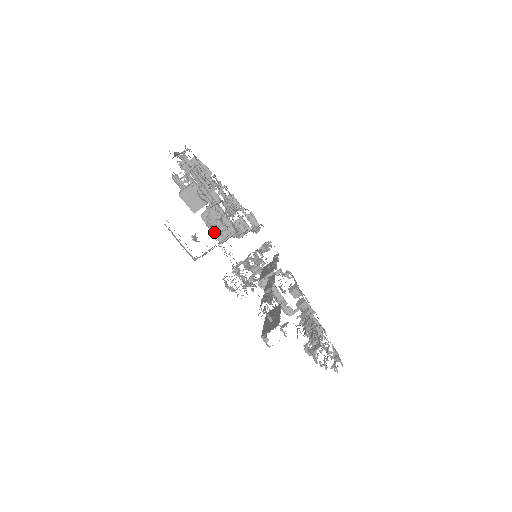
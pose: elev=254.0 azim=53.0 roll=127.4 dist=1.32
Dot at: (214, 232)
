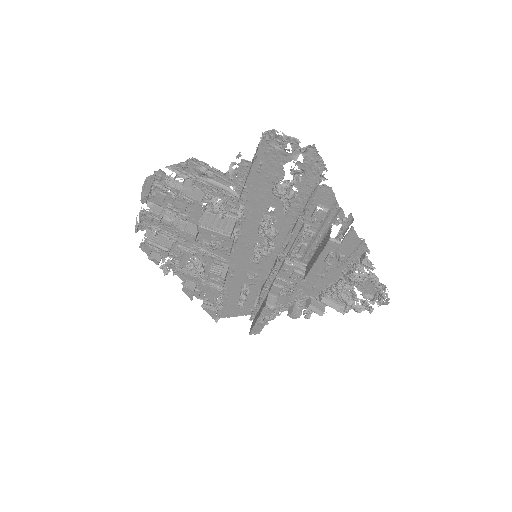
Dot at: occluded
